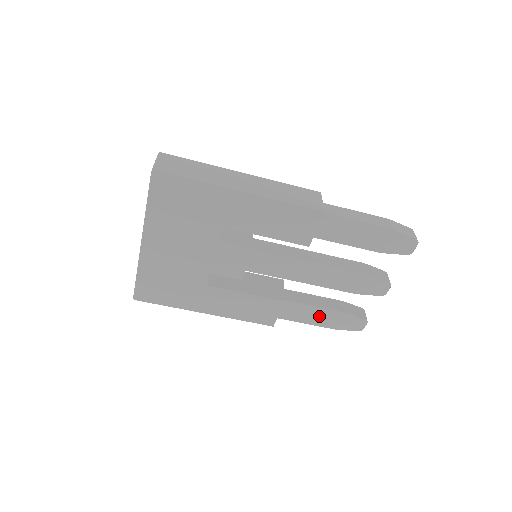
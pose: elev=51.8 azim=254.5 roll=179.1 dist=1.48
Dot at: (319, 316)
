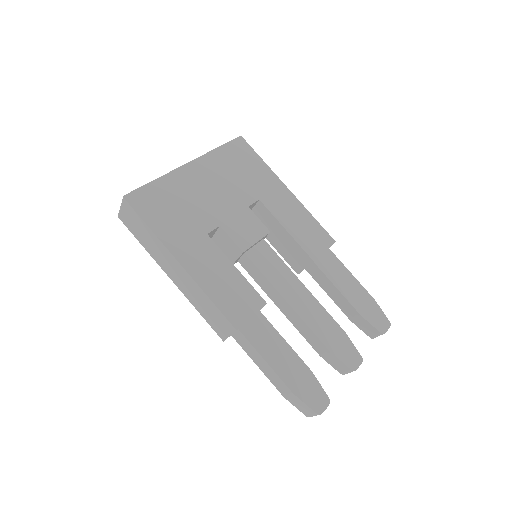
Dot at: (284, 359)
